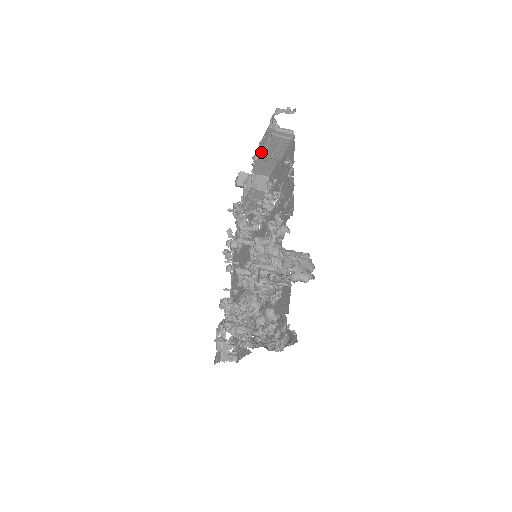
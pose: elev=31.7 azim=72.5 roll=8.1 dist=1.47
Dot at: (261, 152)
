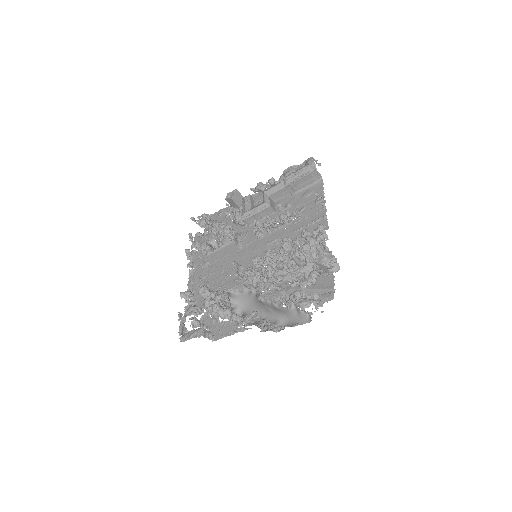
Dot at: (289, 181)
